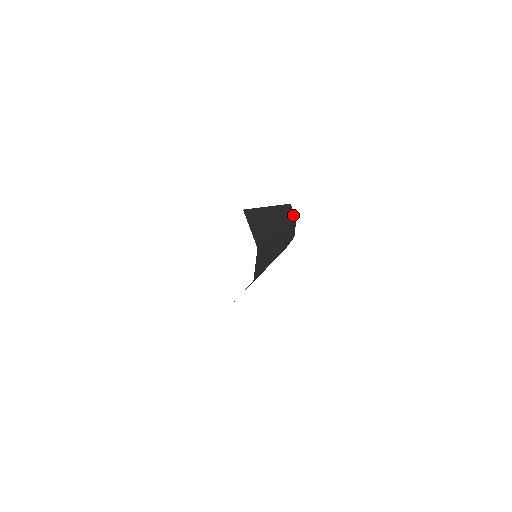
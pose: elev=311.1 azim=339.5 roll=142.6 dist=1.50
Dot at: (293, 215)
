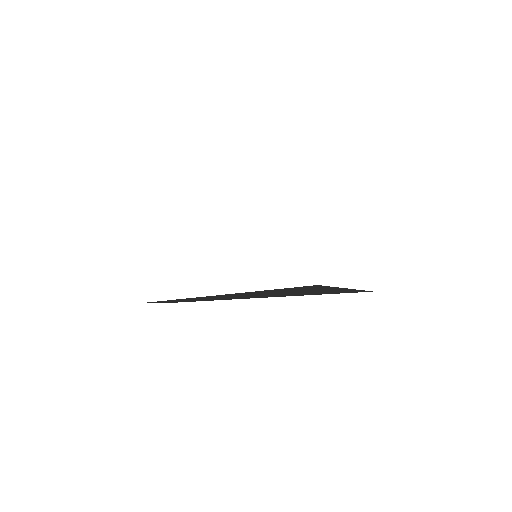
Dot at: occluded
